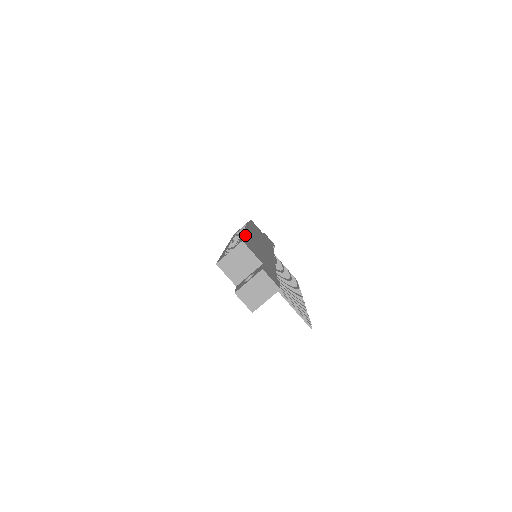
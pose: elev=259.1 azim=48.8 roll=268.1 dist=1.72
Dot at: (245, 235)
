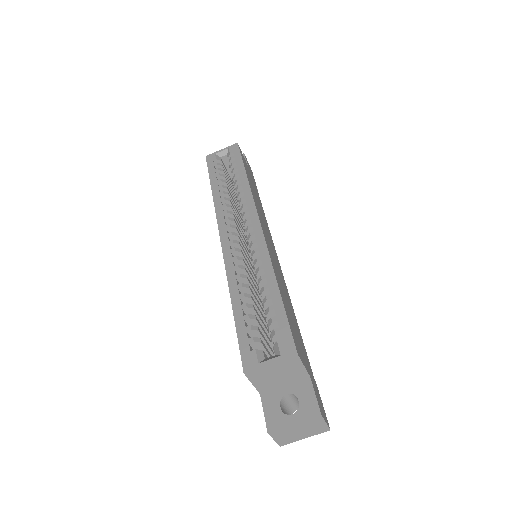
Dot at: (280, 292)
